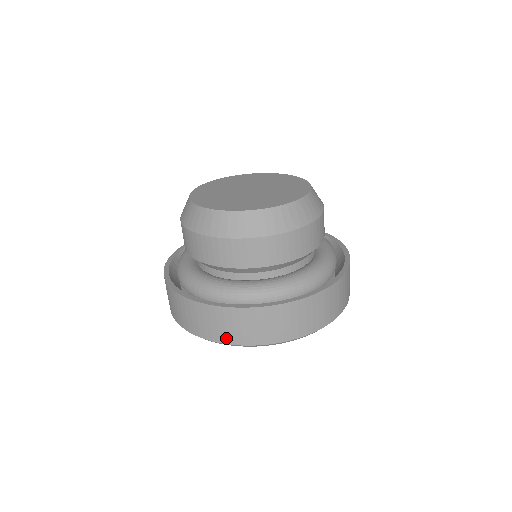
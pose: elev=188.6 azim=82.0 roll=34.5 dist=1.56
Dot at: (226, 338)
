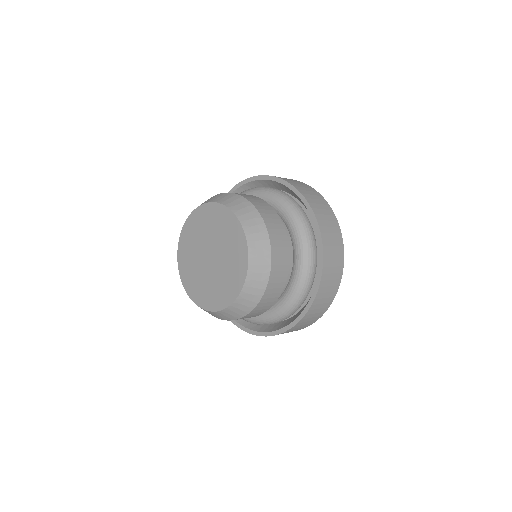
Dot at: occluded
